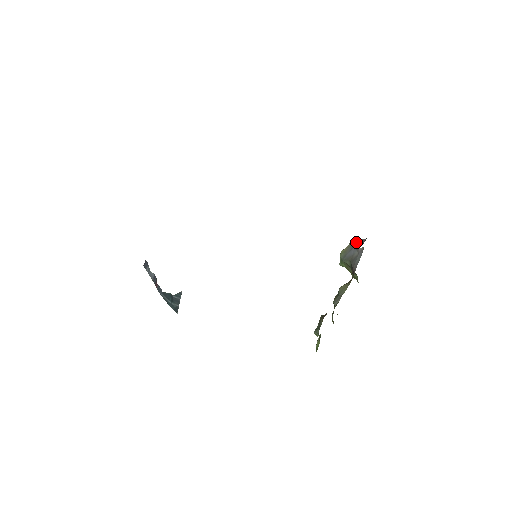
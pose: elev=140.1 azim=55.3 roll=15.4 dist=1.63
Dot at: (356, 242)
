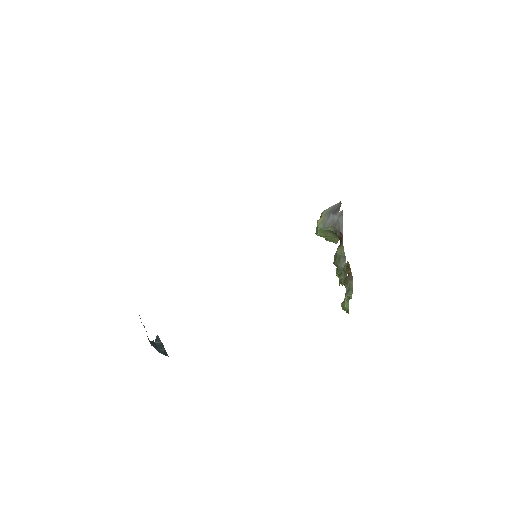
Dot at: (330, 209)
